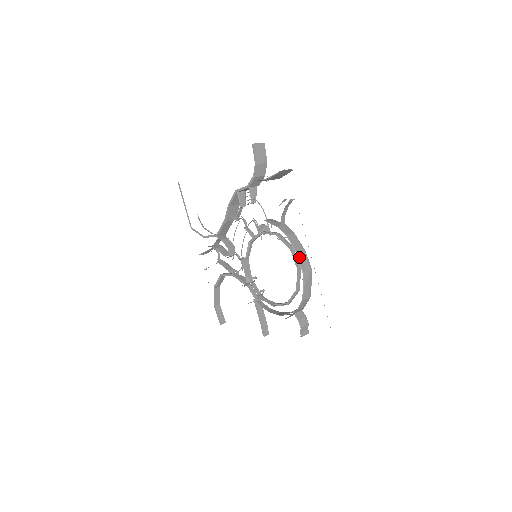
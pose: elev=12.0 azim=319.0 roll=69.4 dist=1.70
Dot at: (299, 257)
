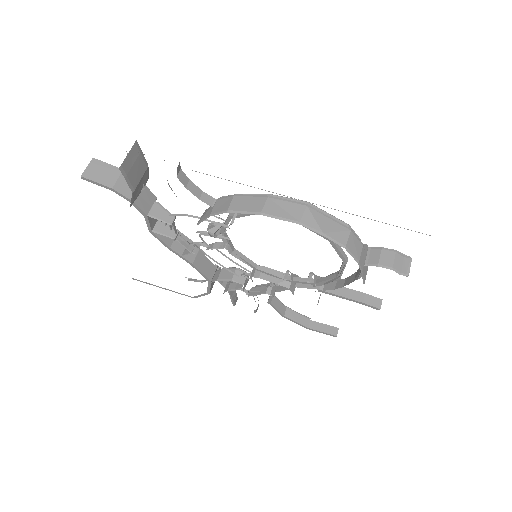
Dot at: (270, 214)
